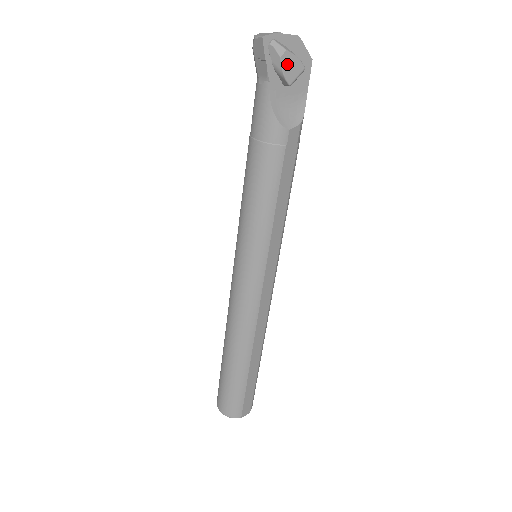
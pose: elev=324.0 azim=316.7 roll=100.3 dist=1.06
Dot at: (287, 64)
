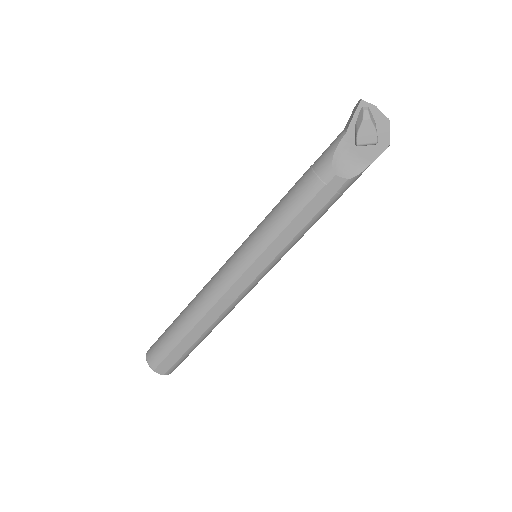
Dot at: (365, 129)
